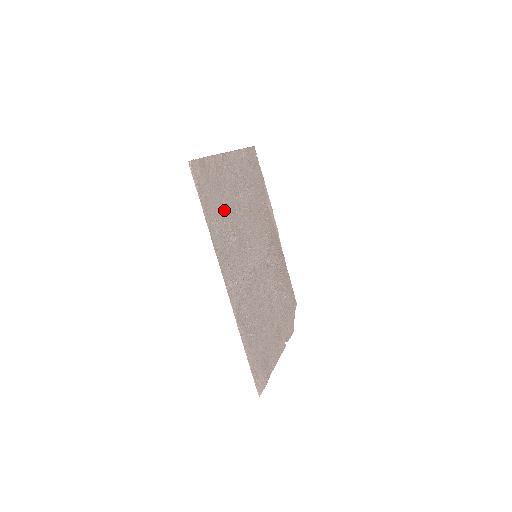
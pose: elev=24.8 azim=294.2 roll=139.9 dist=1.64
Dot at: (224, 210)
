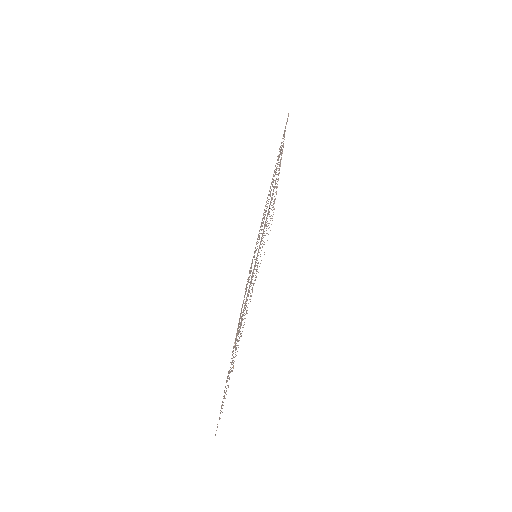
Dot at: occluded
